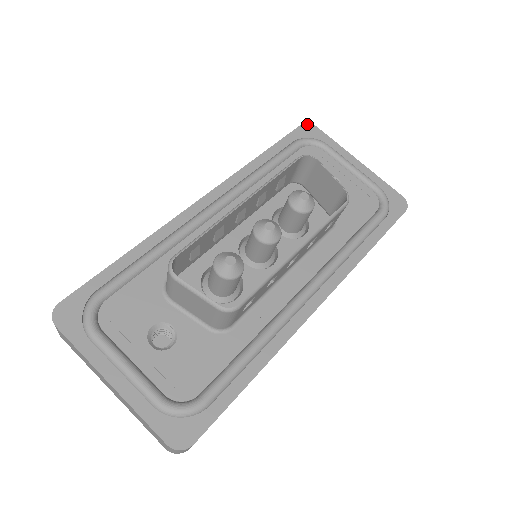
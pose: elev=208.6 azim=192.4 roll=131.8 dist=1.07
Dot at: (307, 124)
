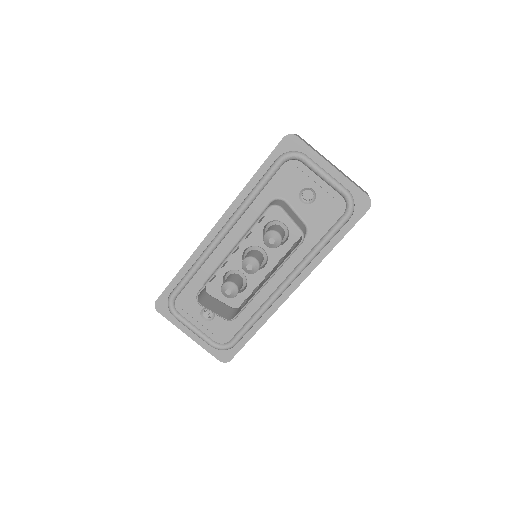
Dot at: (288, 136)
